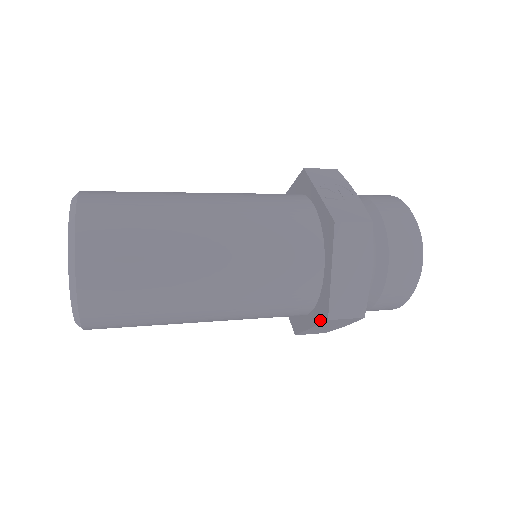
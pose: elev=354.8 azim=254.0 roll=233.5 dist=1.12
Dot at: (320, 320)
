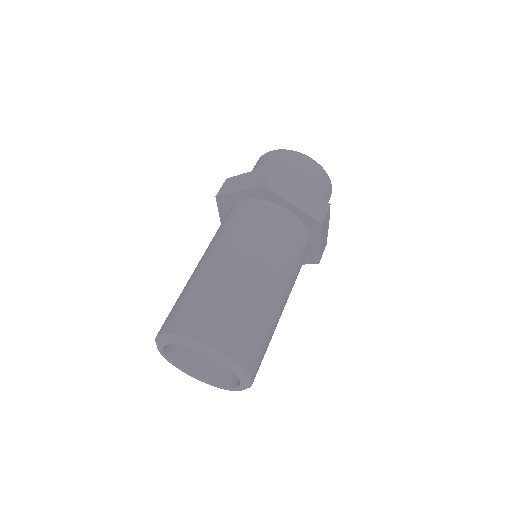
Dot at: (308, 263)
